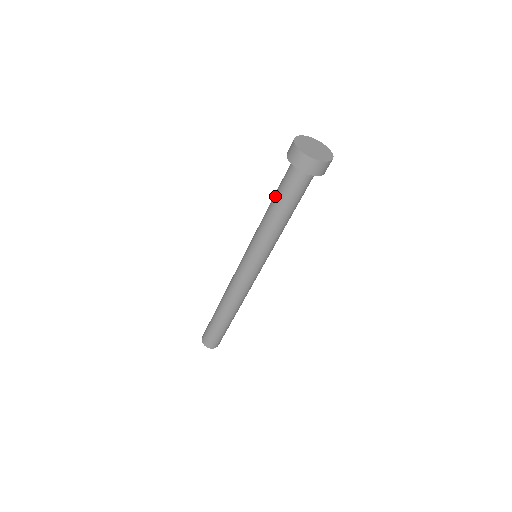
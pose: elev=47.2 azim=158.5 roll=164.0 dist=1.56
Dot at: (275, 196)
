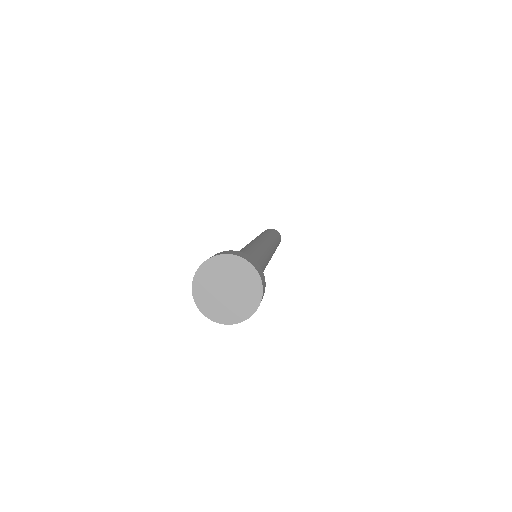
Dot at: occluded
